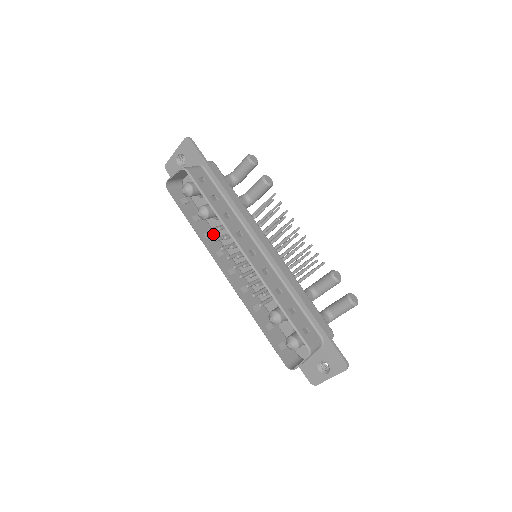
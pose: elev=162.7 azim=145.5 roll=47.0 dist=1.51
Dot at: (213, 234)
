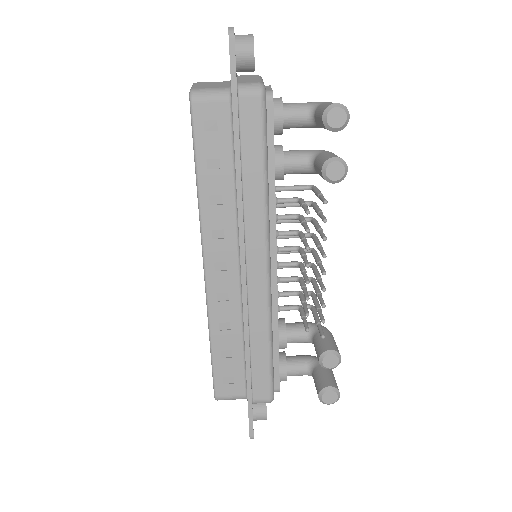
Dot at: occluded
